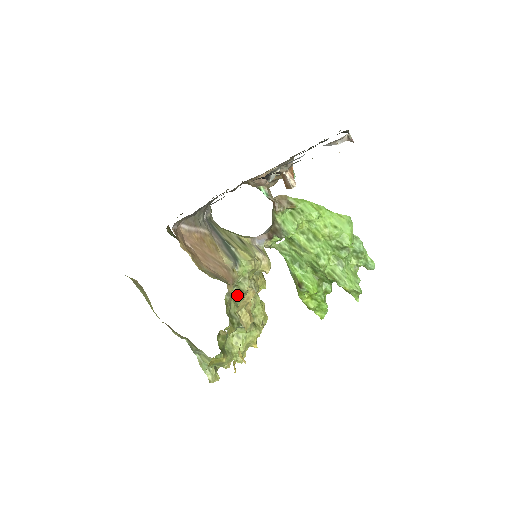
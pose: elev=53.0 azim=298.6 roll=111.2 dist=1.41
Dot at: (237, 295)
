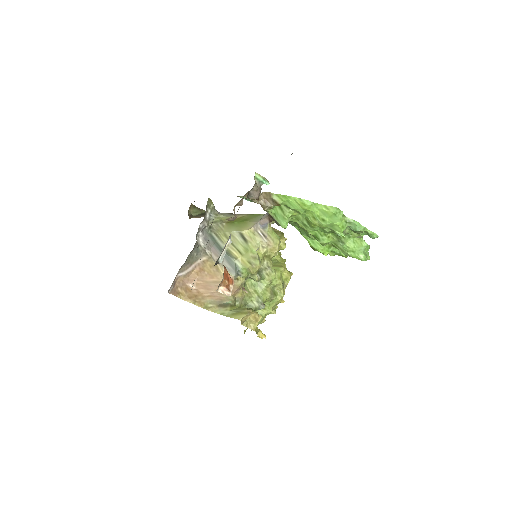
Dot at: occluded
